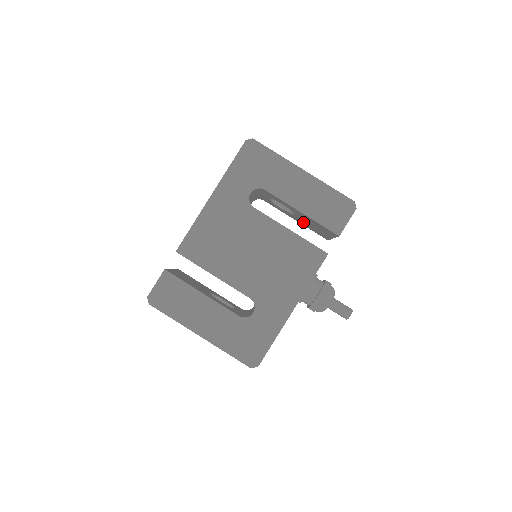
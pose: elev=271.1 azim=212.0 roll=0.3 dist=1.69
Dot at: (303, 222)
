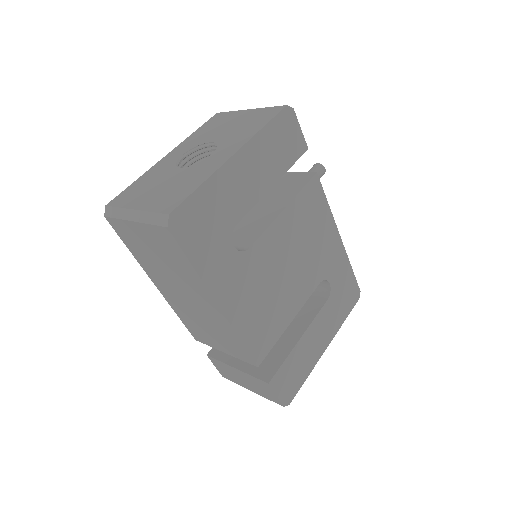
Dot at: occluded
